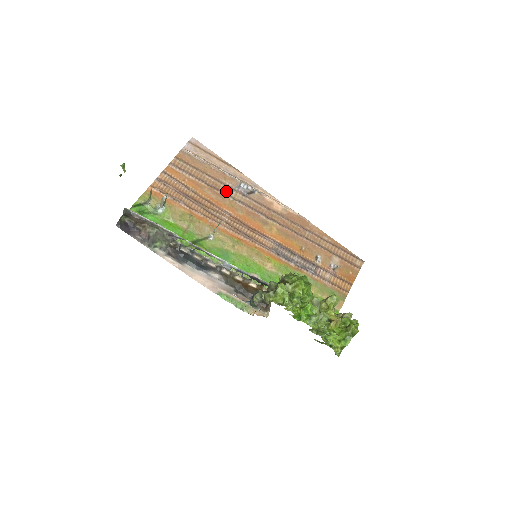
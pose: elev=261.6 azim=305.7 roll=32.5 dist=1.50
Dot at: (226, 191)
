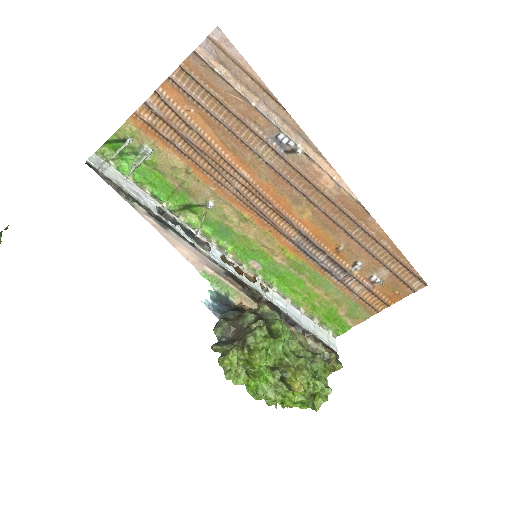
Dot at: (251, 141)
